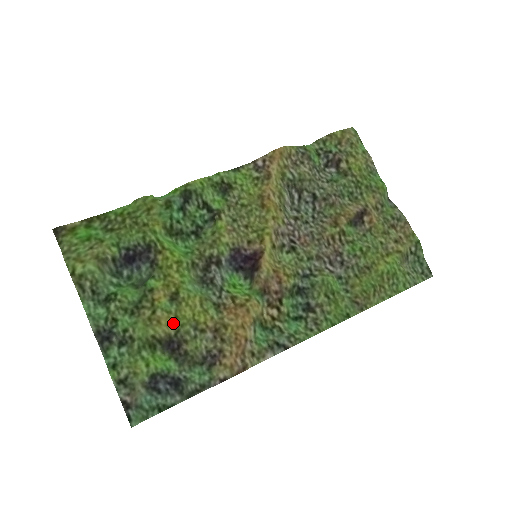
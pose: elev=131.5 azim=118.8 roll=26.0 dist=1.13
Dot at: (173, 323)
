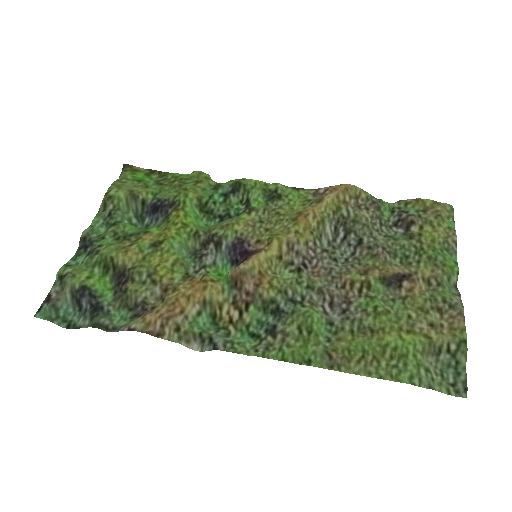
Dot at: (137, 261)
